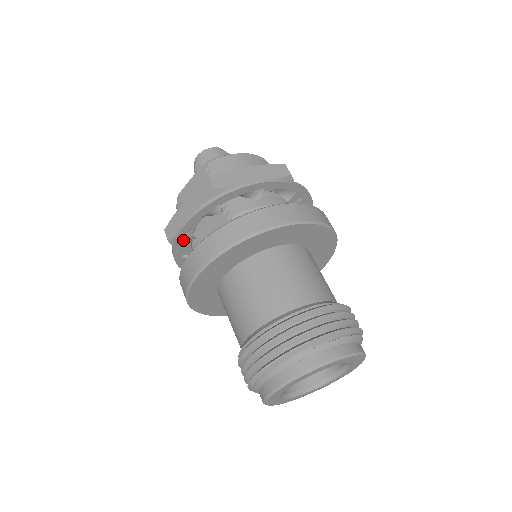
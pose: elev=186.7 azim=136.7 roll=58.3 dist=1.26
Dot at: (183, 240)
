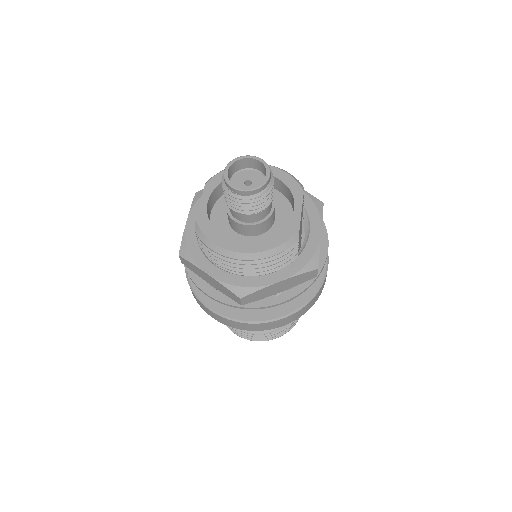
Dot at: occluded
